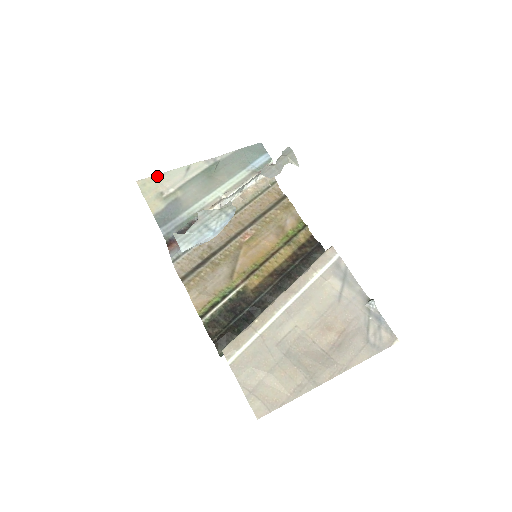
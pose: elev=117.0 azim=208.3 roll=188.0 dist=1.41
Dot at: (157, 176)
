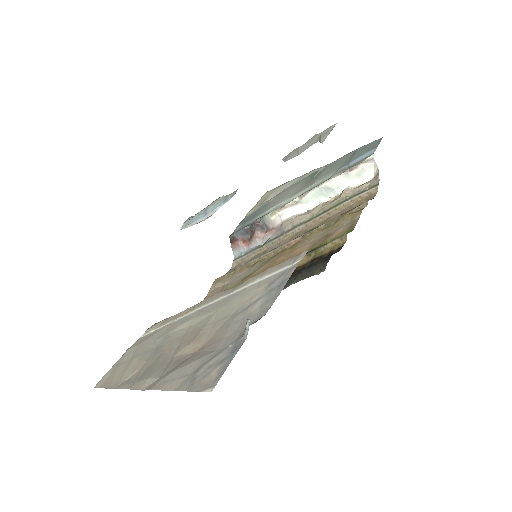
Dot at: (279, 187)
